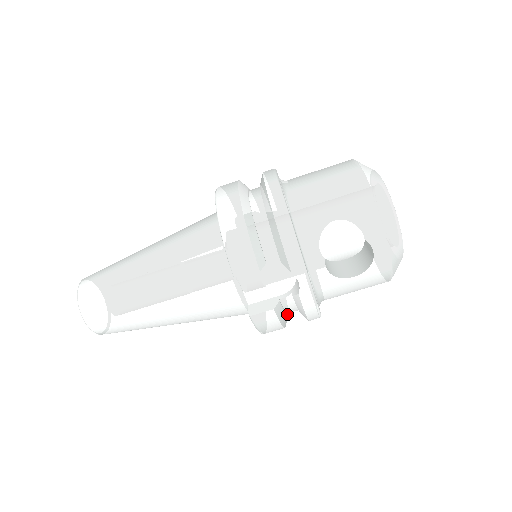
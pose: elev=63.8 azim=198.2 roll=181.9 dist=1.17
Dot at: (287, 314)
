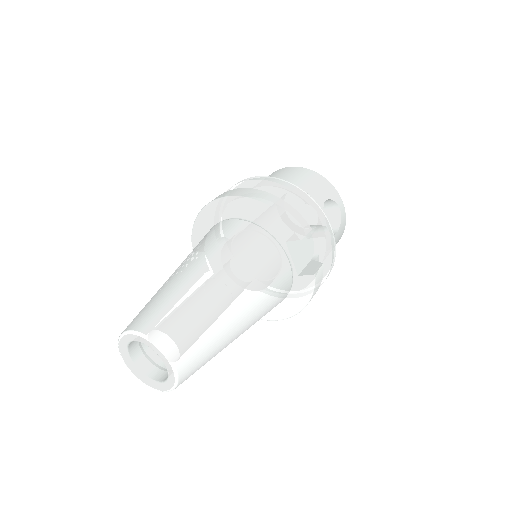
Dot at: occluded
